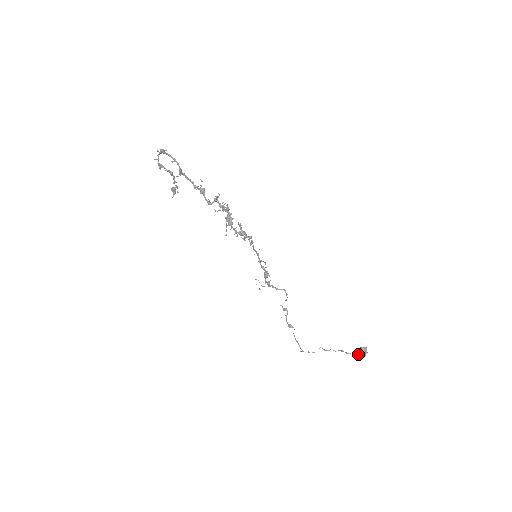
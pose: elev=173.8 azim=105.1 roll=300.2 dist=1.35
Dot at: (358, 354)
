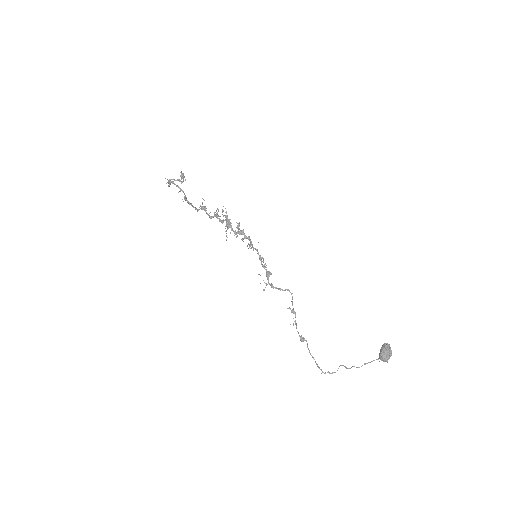
Dot at: (382, 350)
